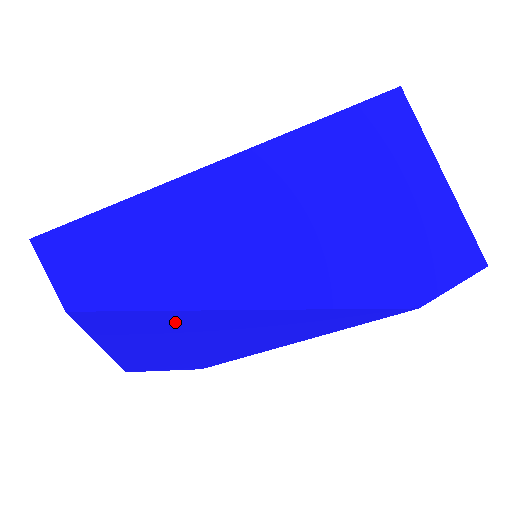
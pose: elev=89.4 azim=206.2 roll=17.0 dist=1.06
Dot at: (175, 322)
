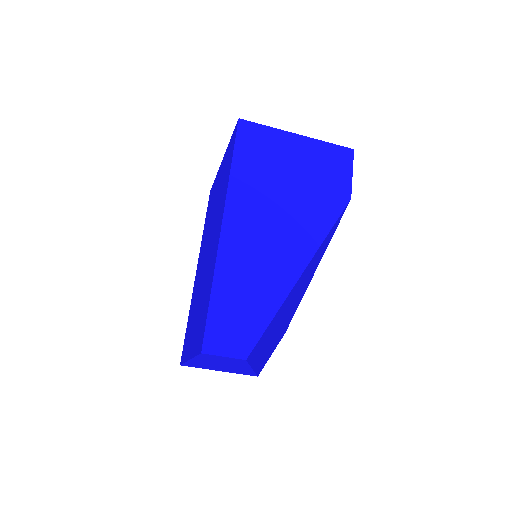
Dot at: (277, 317)
